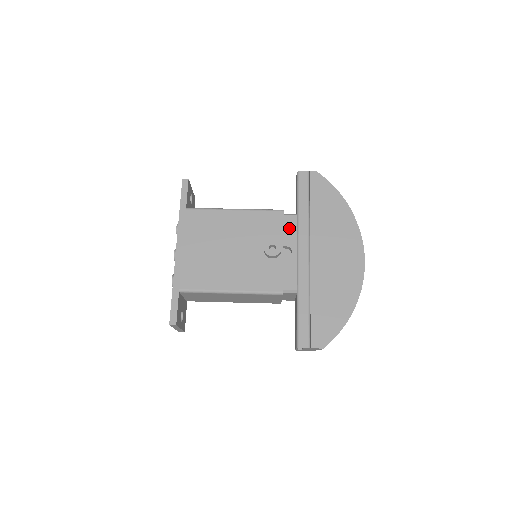
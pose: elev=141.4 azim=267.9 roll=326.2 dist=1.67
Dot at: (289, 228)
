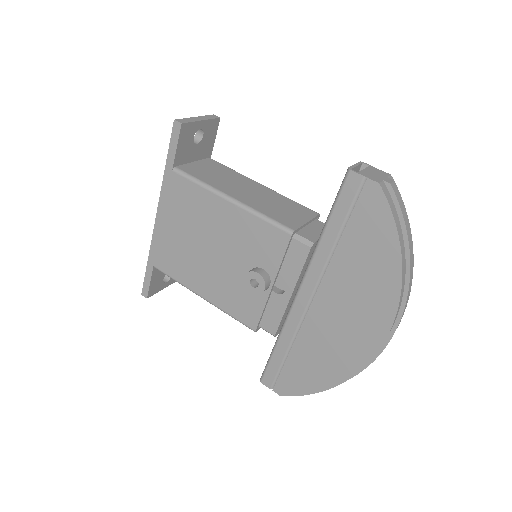
Dot at: (293, 259)
